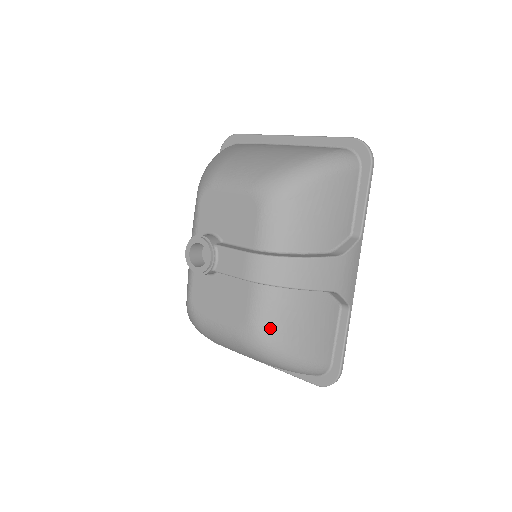
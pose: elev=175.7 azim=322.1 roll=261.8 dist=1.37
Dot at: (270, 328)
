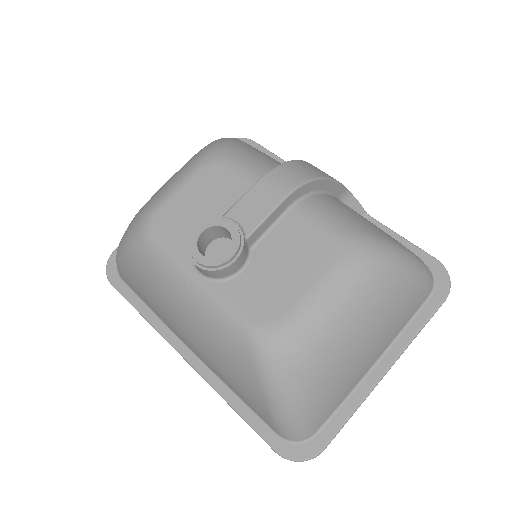
Dot at: (356, 226)
